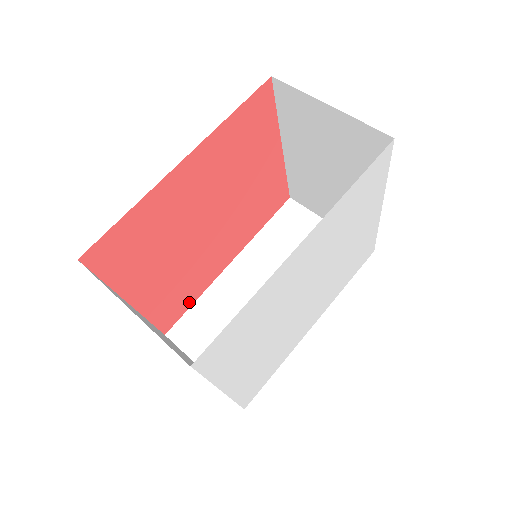
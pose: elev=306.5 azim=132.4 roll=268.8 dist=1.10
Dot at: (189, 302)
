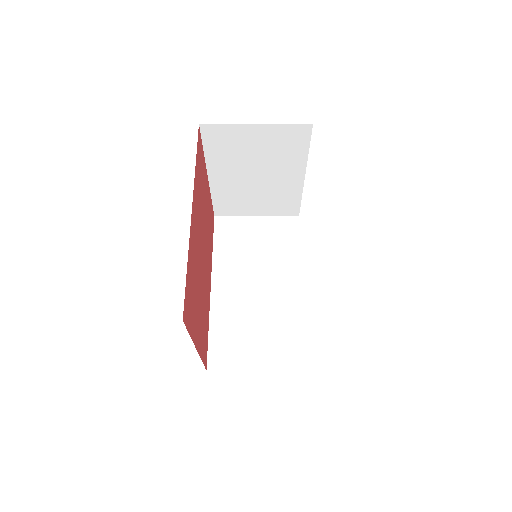
Dot at: (207, 333)
